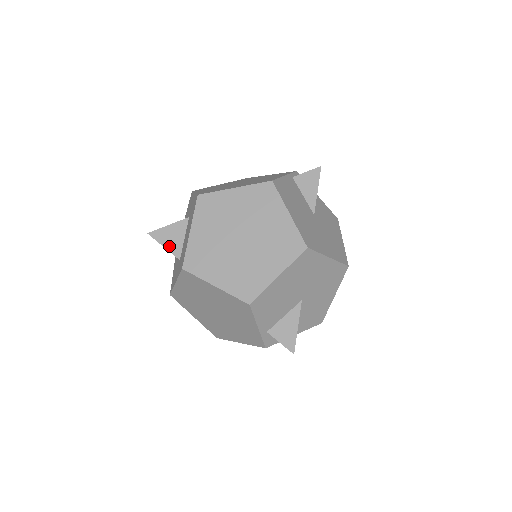
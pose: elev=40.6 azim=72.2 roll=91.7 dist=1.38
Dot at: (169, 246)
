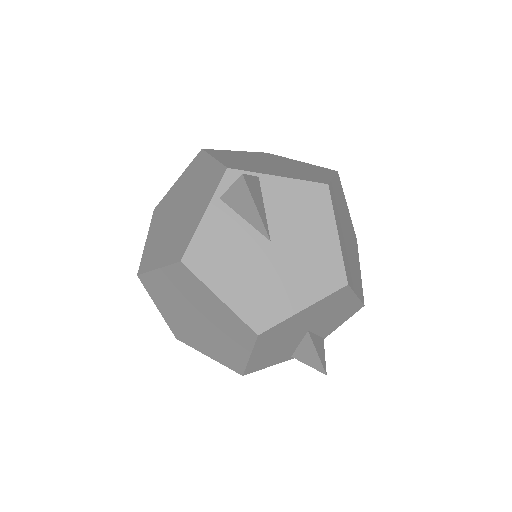
Dot at: occluded
